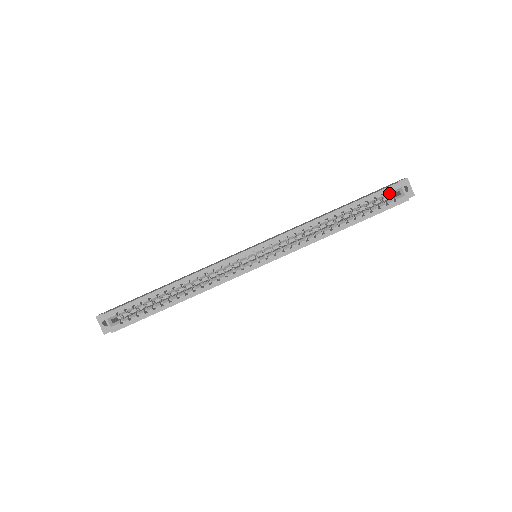
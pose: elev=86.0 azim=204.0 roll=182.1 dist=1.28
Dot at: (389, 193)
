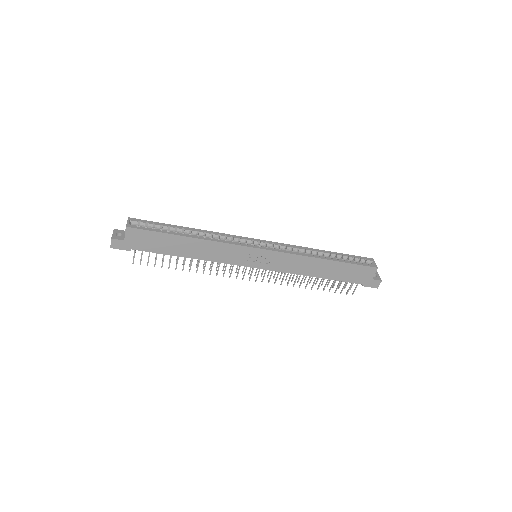
Dot at: (364, 260)
